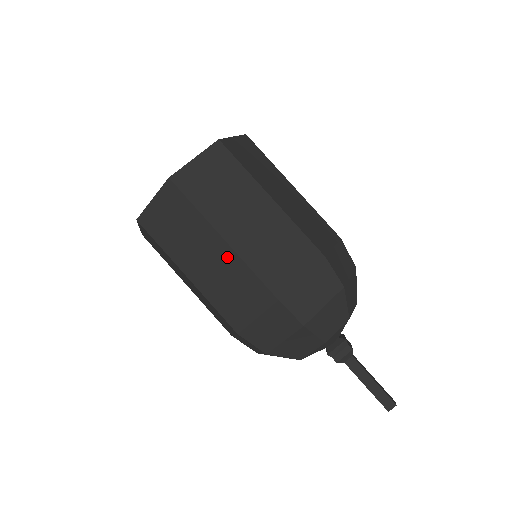
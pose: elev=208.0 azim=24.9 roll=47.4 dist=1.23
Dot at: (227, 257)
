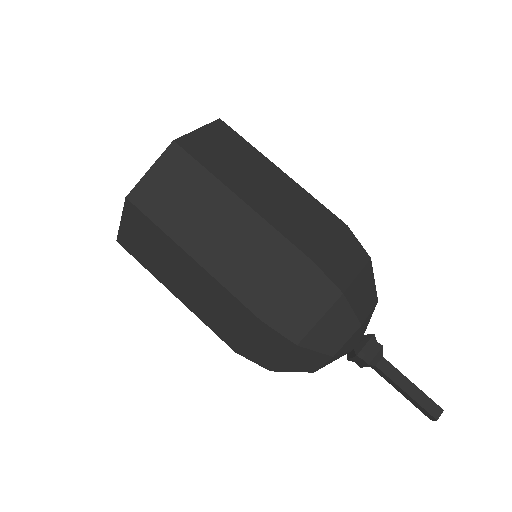
Dot at: (246, 221)
